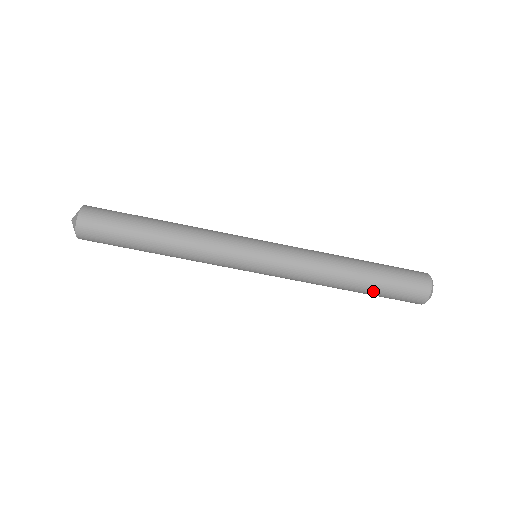
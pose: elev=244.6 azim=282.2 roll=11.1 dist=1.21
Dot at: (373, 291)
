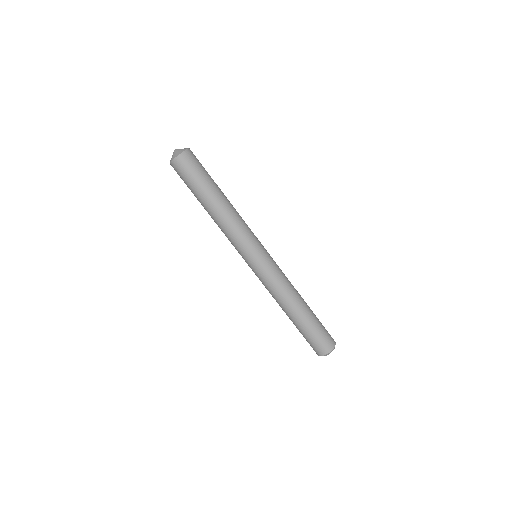
Dot at: (300, 327)
